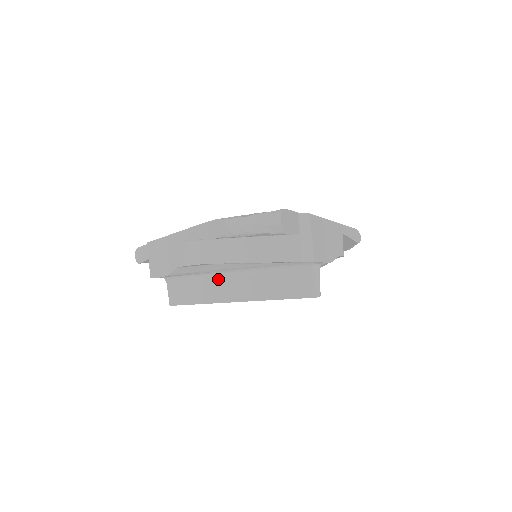
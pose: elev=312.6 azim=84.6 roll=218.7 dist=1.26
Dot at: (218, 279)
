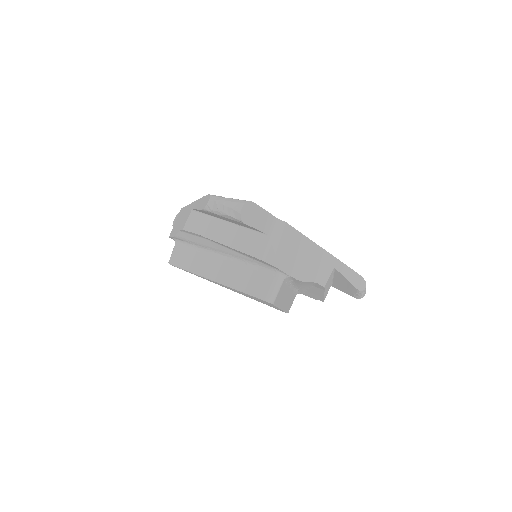
Dot at: (208, 256)
